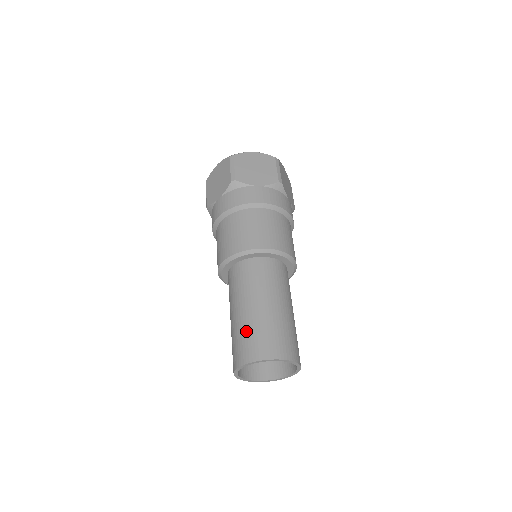
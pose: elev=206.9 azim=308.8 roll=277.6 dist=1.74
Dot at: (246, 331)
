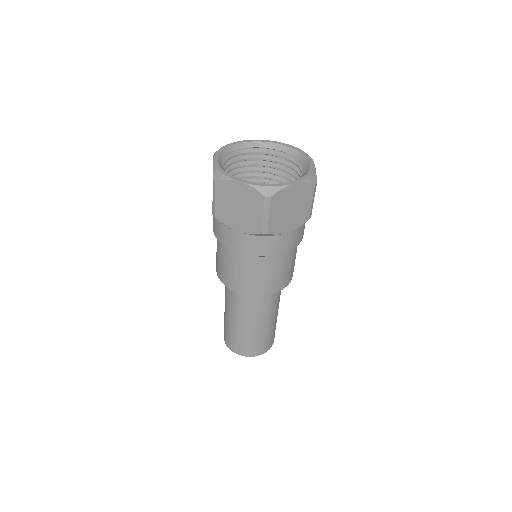
Dot at: (225, 326)
